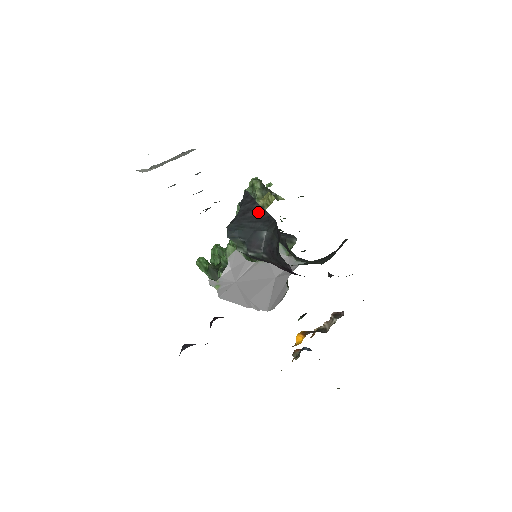
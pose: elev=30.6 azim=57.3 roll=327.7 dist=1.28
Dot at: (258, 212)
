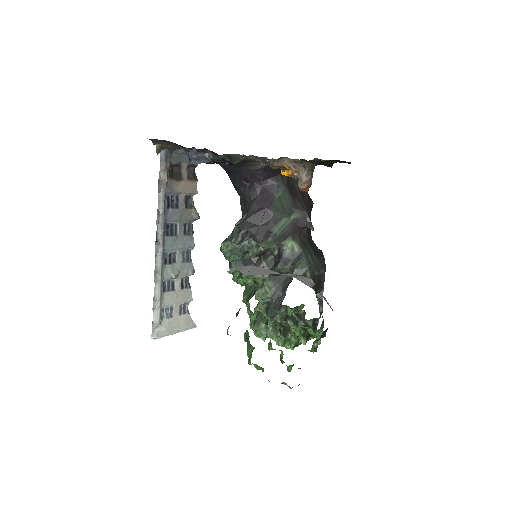
Dot at: occluded
